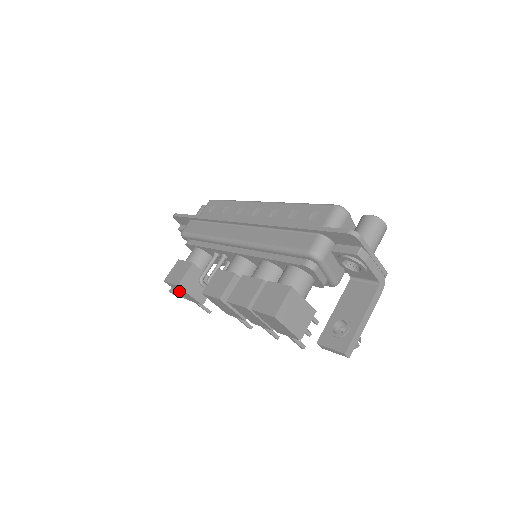
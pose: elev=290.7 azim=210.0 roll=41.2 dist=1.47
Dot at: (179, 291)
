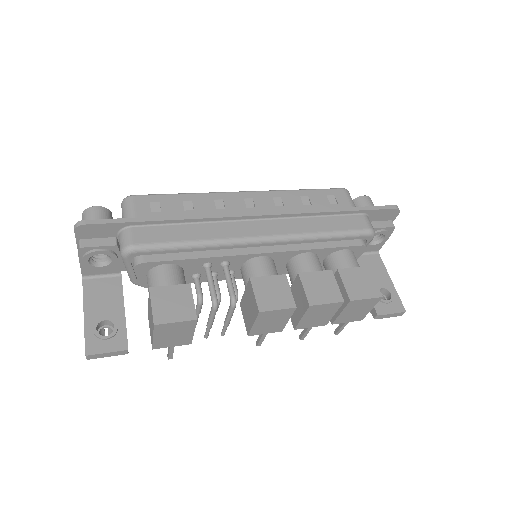
Dot at: (166, 334)
